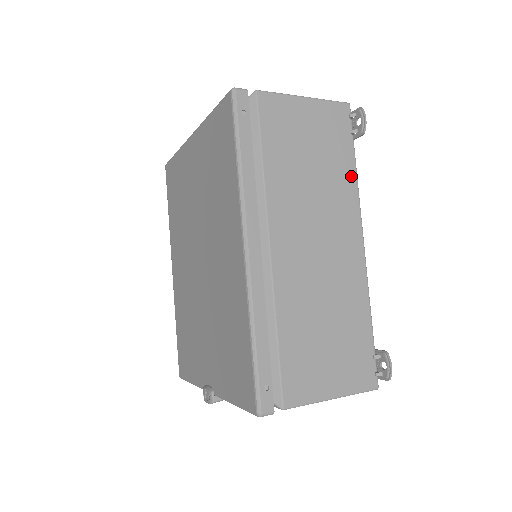
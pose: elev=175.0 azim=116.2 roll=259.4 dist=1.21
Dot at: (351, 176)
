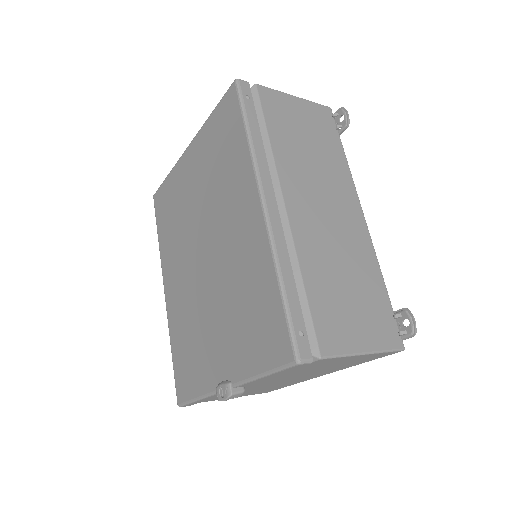
Dot at: (343, 161)
